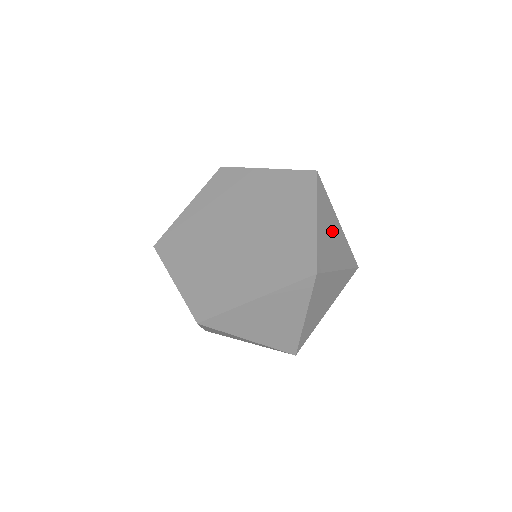
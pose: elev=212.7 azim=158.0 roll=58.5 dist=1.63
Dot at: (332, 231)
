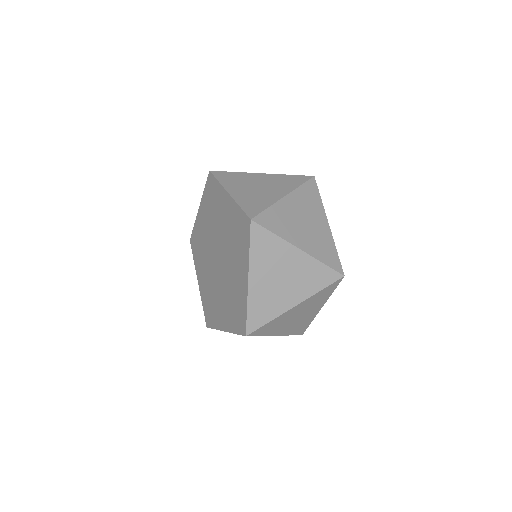
Dot at: (282, 272)
